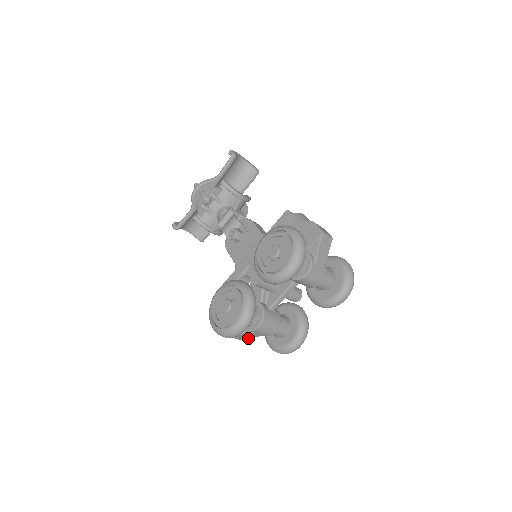
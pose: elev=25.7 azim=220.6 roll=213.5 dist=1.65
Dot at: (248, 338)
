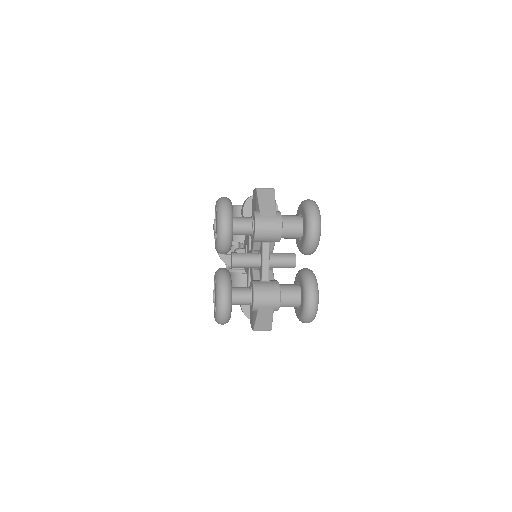
Dot at: (271, 323)
